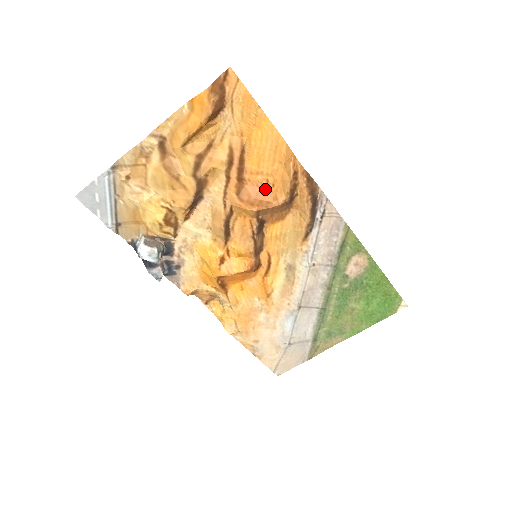
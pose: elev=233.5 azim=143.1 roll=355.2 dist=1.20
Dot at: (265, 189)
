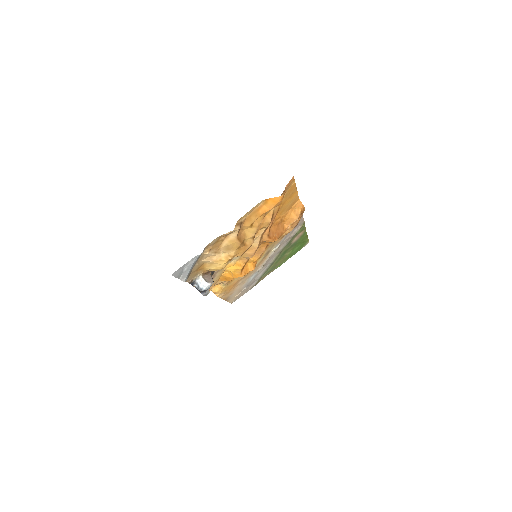
Dot at: (280, 225)
